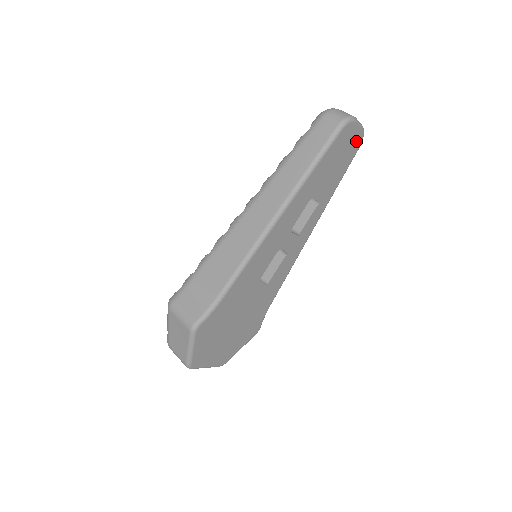
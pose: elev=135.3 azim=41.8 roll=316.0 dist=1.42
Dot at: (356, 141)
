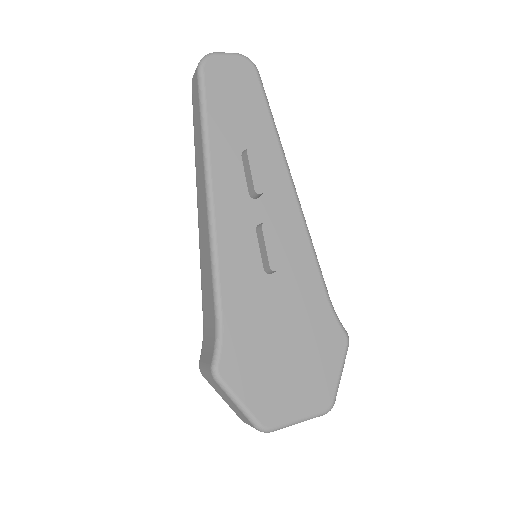
Dot at: (242, 69)
